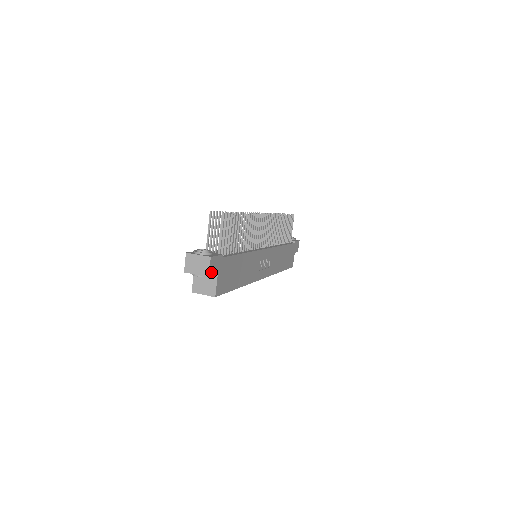
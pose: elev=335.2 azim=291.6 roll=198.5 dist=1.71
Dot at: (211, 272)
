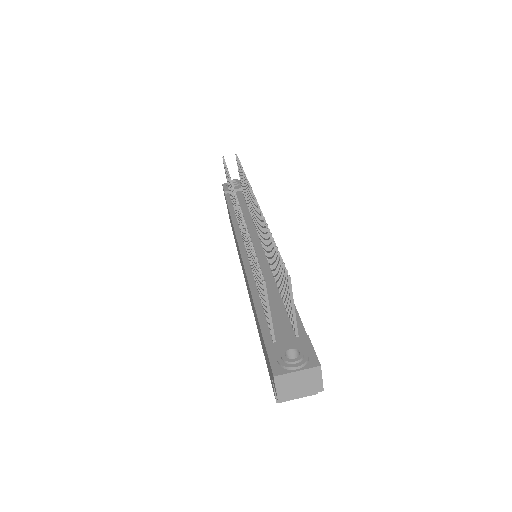
Dot at: (320, 380)
